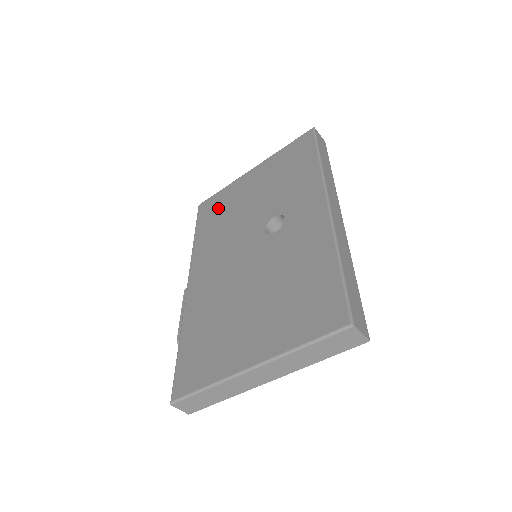
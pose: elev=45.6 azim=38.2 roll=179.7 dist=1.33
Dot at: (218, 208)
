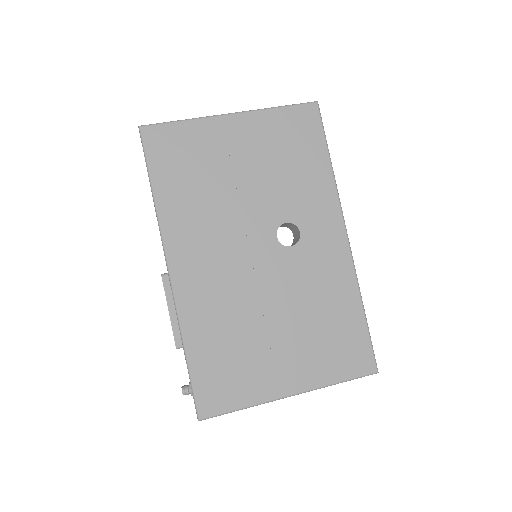
Dot at: (187, 158)
